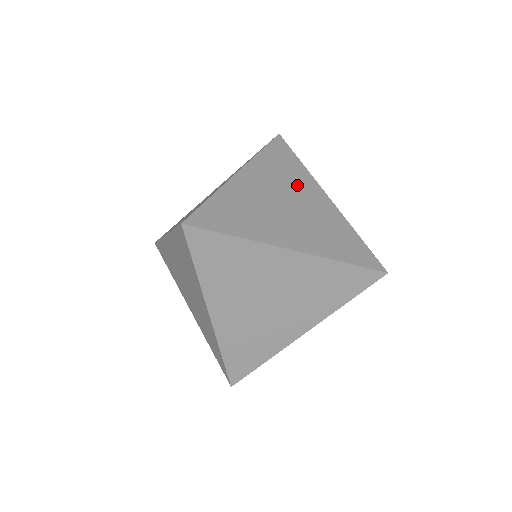
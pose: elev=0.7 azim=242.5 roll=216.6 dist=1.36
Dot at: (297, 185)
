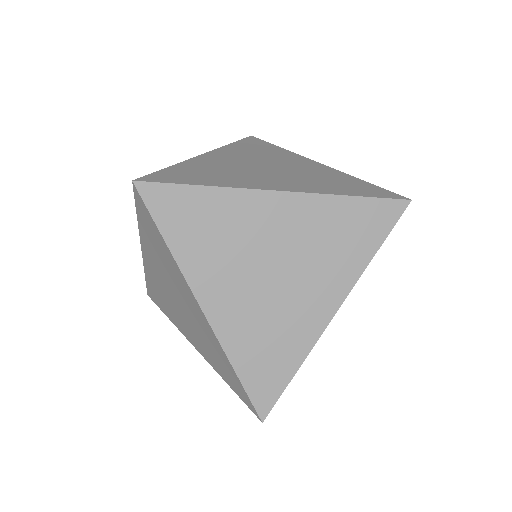
Dot at: occluded
